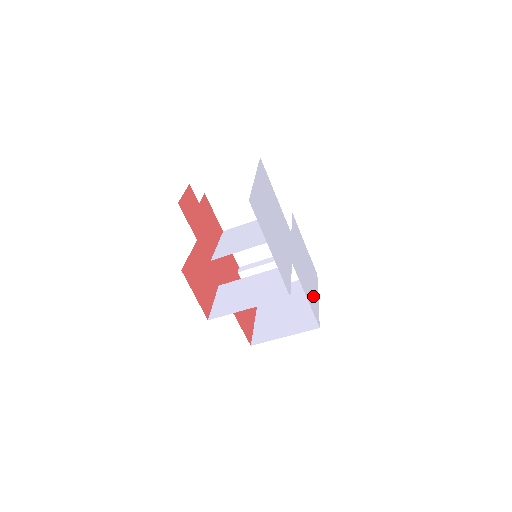
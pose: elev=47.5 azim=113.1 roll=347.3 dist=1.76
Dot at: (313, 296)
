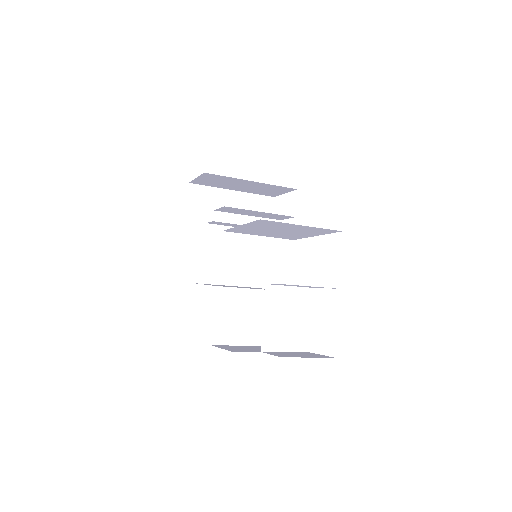
Dot at: occluded
